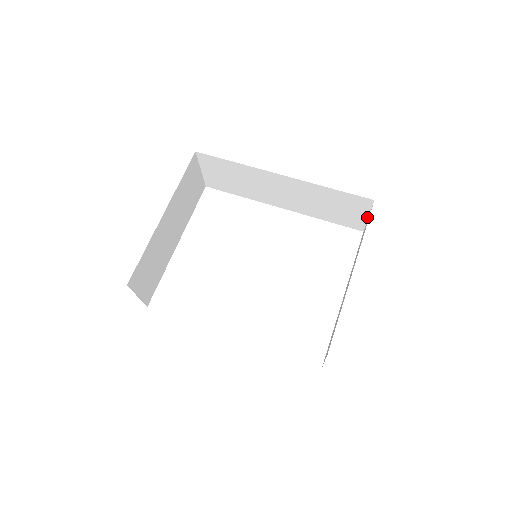
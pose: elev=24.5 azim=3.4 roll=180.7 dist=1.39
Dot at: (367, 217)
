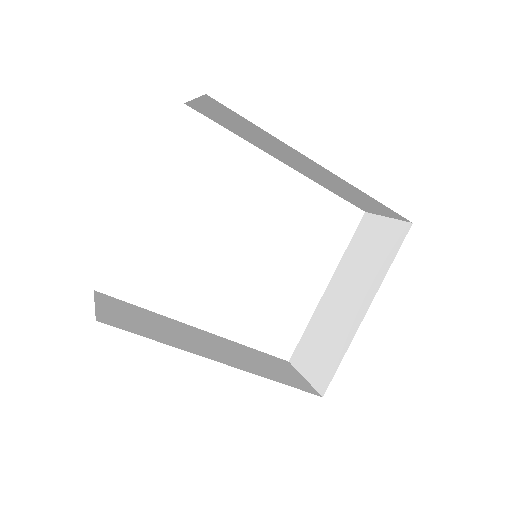
Dot at: (385, 216)
